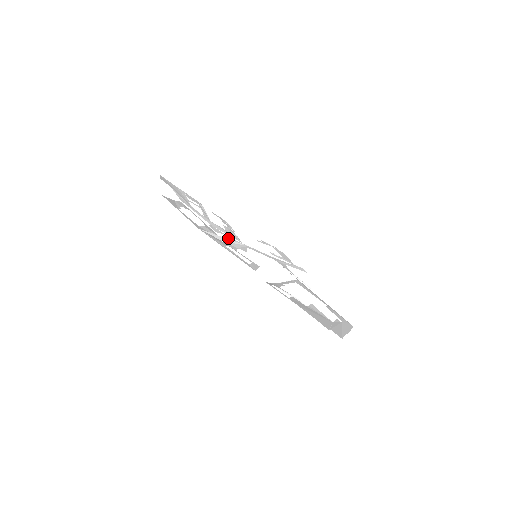
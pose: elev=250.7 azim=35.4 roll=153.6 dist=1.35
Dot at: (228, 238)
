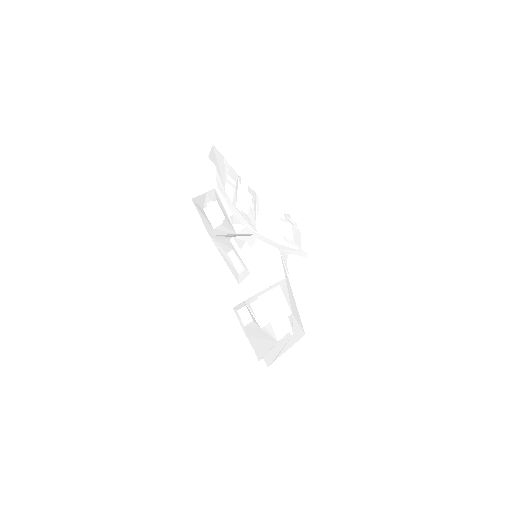
Dot at: occluded
